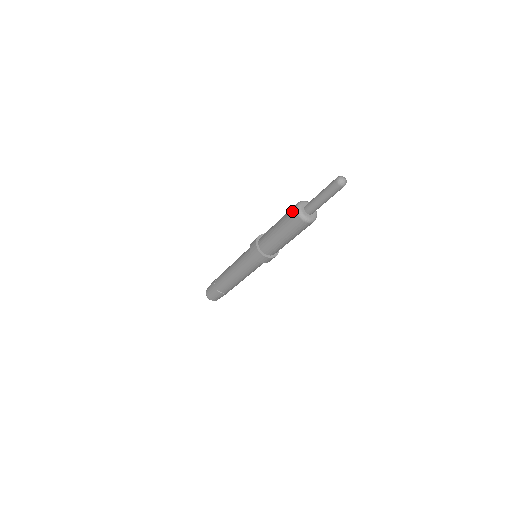
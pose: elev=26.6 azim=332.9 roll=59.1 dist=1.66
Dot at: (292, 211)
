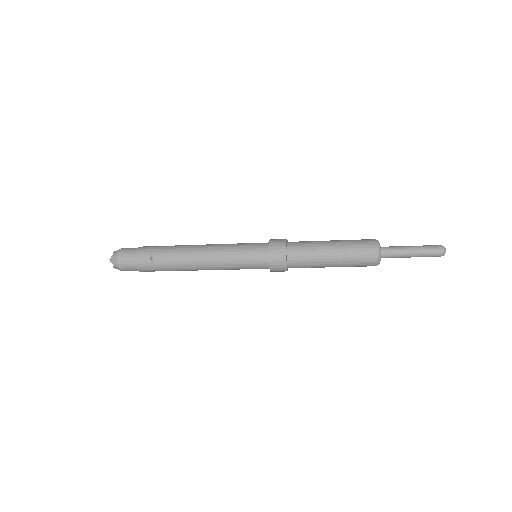
Dot at: (370, 255)
